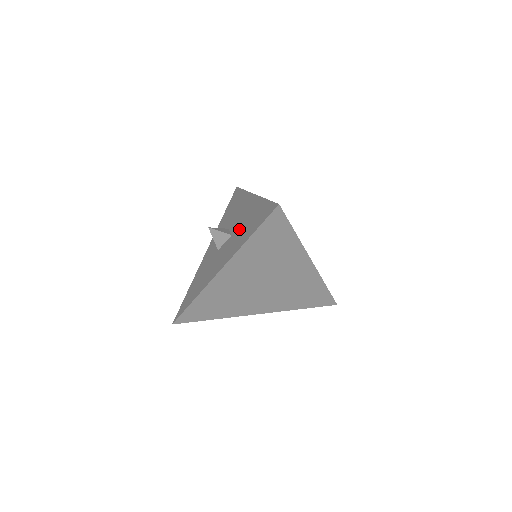
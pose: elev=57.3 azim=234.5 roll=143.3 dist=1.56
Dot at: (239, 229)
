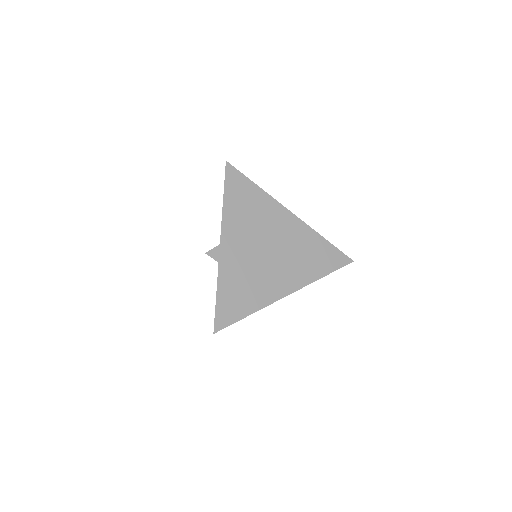
Dot at: occluded
